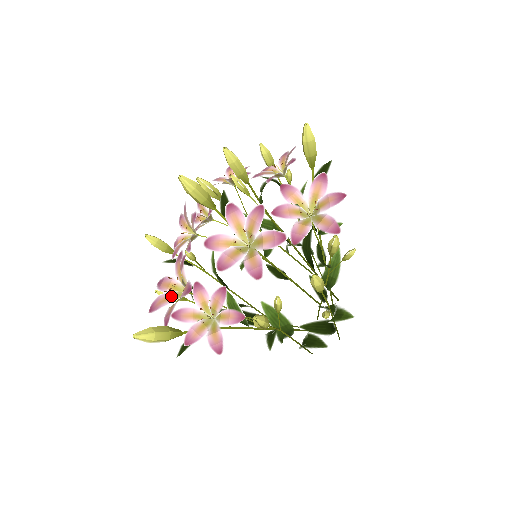
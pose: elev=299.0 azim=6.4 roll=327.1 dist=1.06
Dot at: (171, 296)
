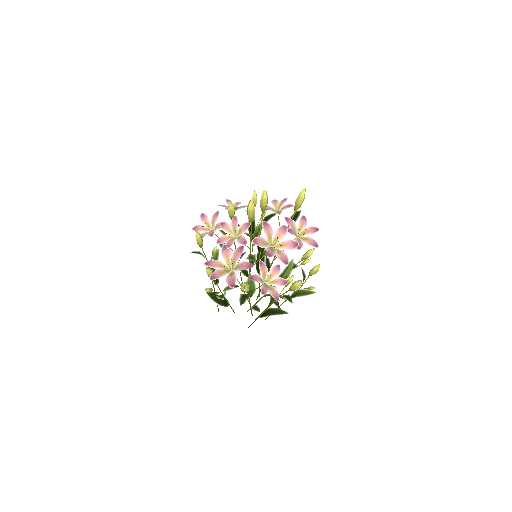
Dot at: (225, 271)
